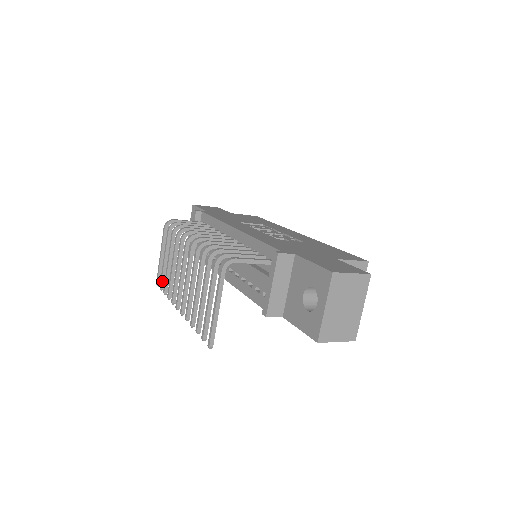
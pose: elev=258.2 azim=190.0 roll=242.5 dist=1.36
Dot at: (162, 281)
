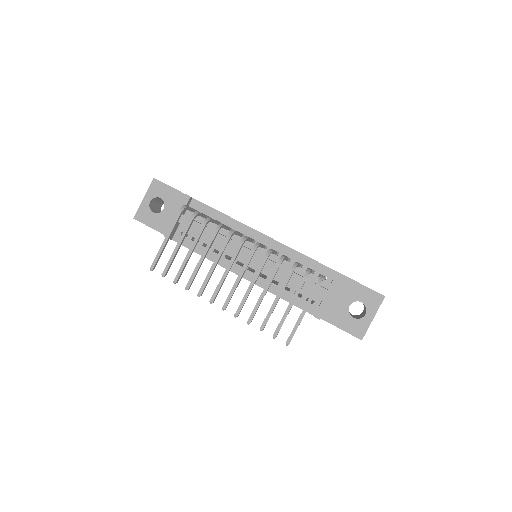
Dot at: (168, 268)
